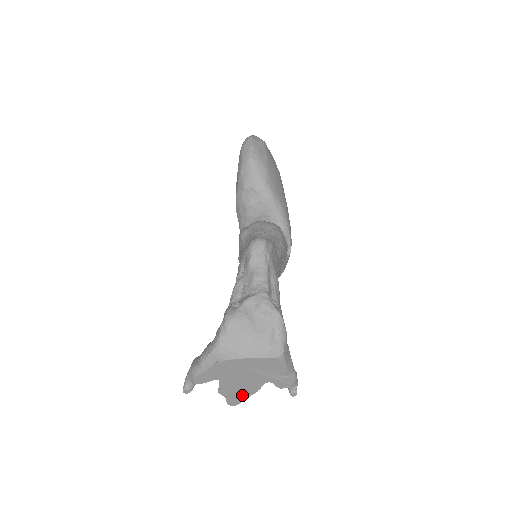
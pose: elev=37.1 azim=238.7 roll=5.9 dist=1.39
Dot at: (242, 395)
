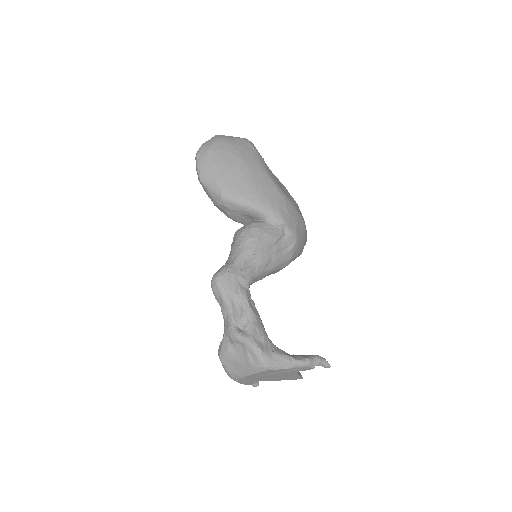
Dot at: (293, 377)
